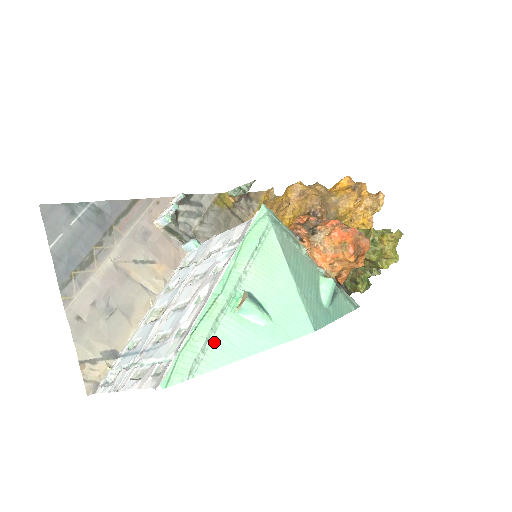
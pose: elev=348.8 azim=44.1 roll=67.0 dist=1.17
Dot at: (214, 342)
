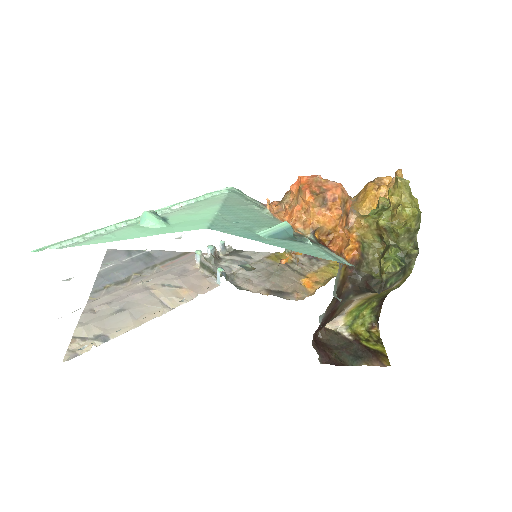
Dot at: (100, 236)
